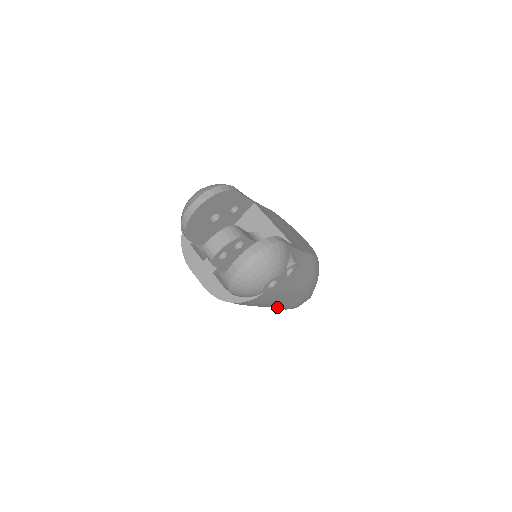
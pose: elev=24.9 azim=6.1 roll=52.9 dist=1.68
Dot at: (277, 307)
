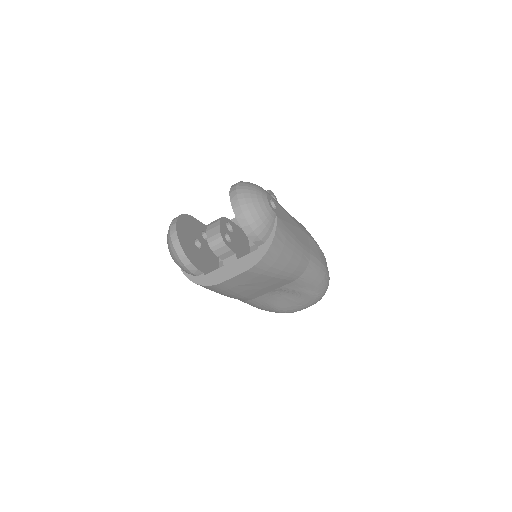
Dot at: (312, 267)
